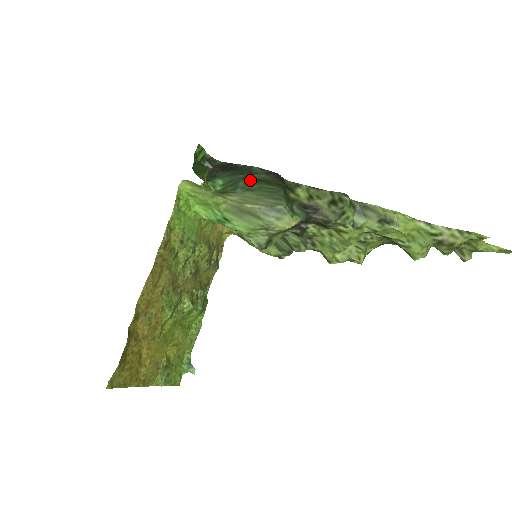
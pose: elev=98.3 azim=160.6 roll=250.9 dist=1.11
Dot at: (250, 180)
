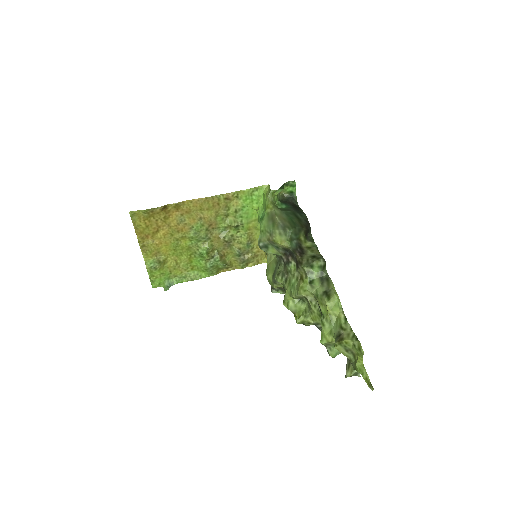
Dot at: (295, 214)
